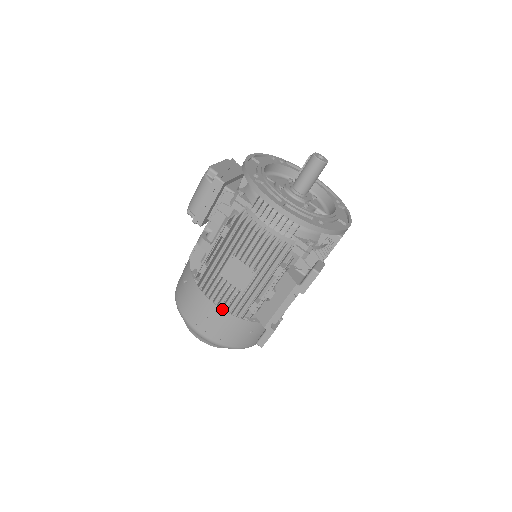
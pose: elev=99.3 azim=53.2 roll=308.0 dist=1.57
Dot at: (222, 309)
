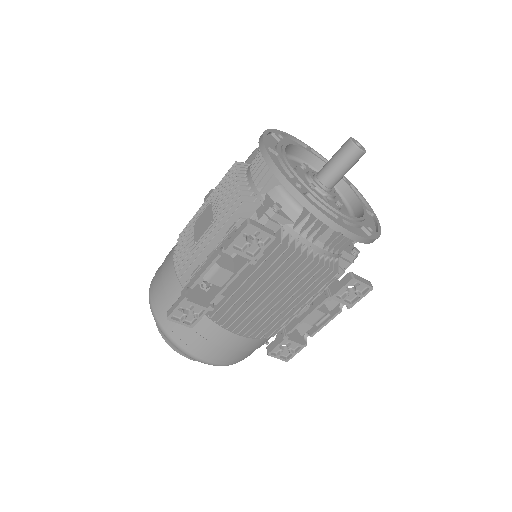
Dot at: (173, 263)
